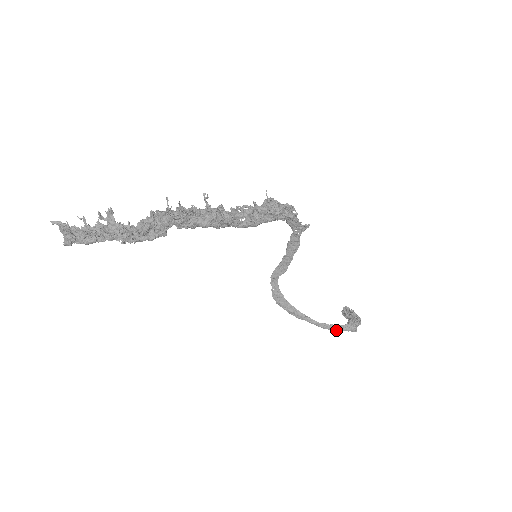
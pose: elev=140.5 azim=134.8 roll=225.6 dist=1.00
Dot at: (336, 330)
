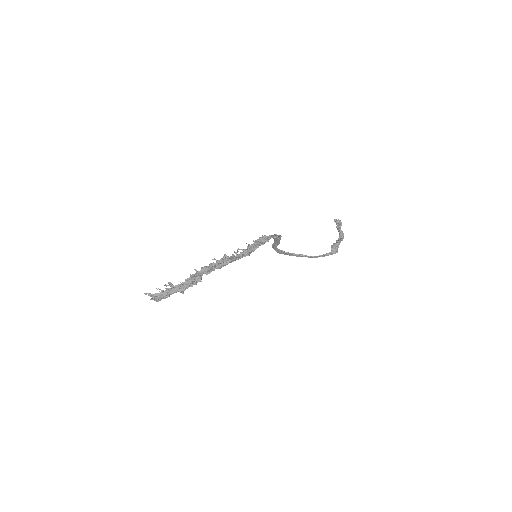
Dot at: occluded
